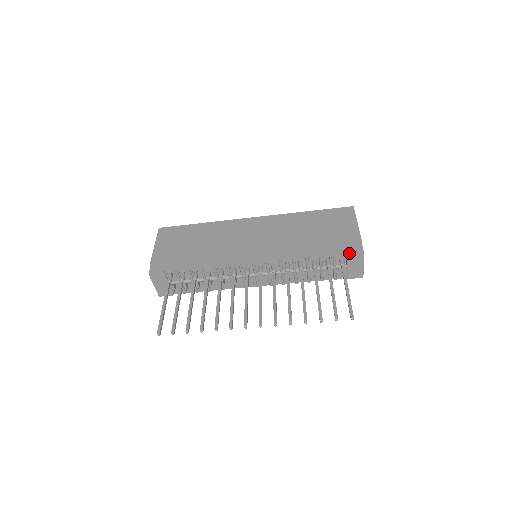
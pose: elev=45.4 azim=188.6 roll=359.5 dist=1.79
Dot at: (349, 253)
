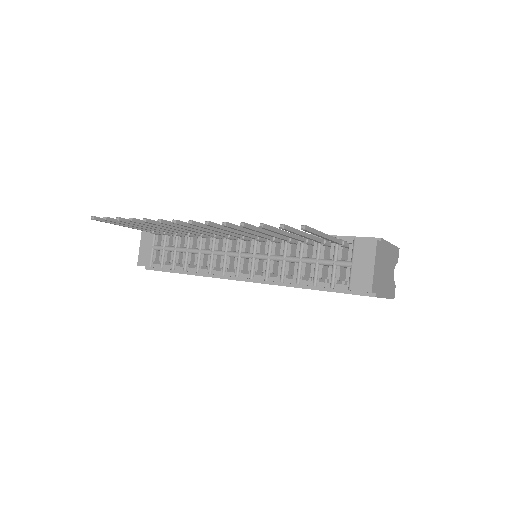
Dot at: (357, 238)
